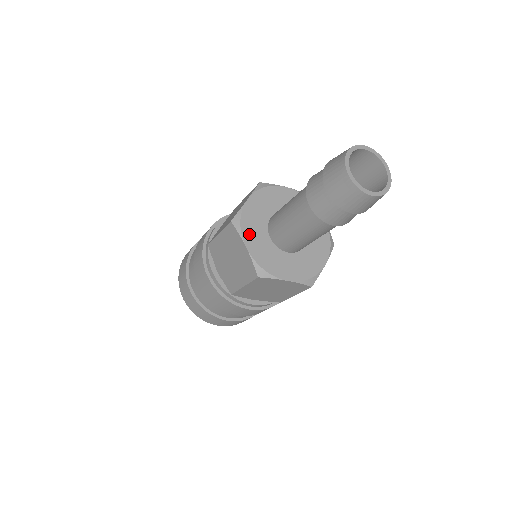
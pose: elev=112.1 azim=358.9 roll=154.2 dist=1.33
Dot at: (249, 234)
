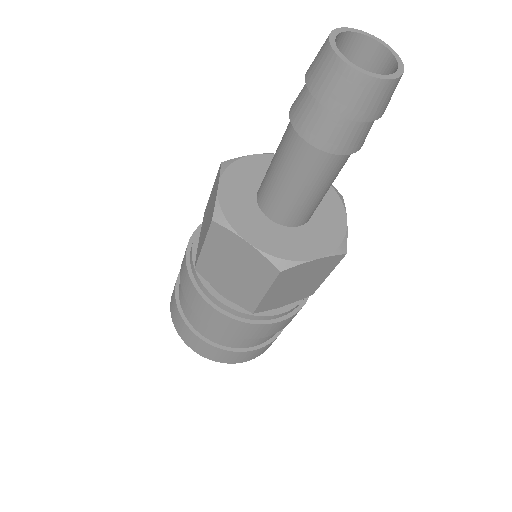
Dot at: (242, 225)
